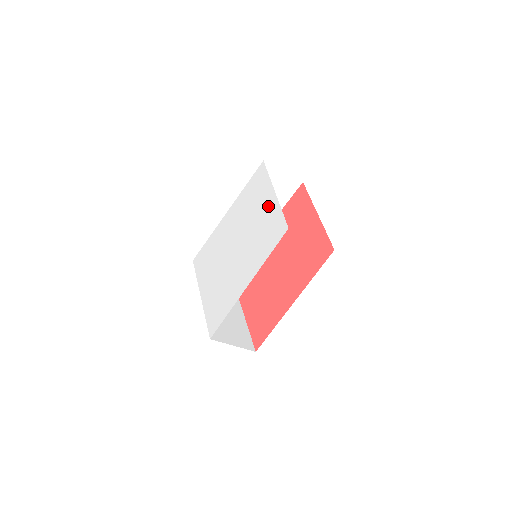
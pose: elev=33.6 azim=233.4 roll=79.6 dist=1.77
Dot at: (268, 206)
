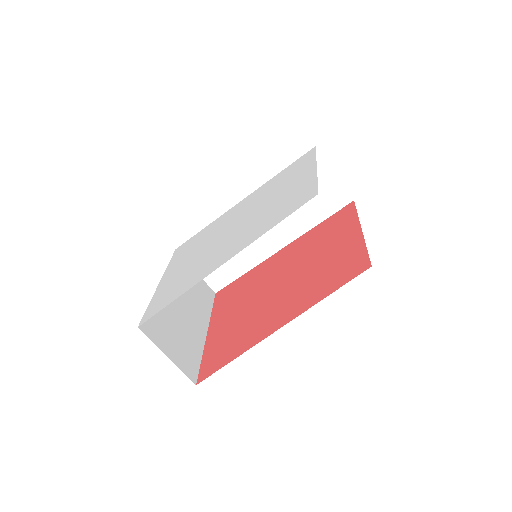
Dot at: (300, 180)
